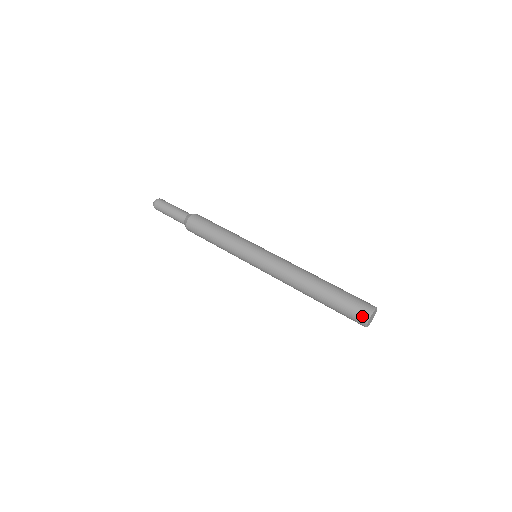
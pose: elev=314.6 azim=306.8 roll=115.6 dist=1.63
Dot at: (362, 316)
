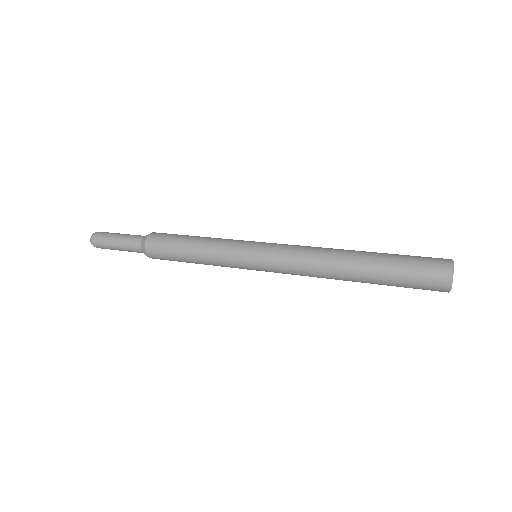
Dot at: (442, 267)
